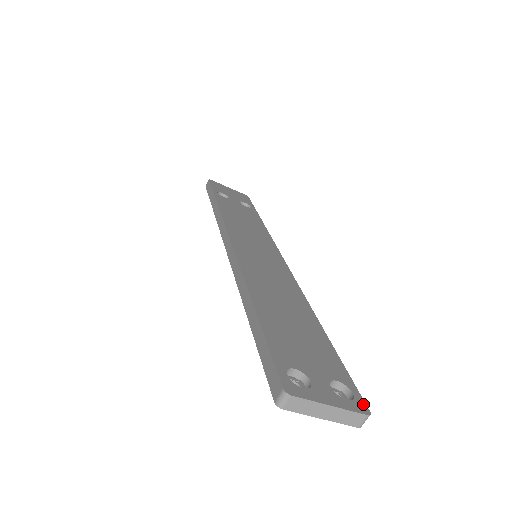
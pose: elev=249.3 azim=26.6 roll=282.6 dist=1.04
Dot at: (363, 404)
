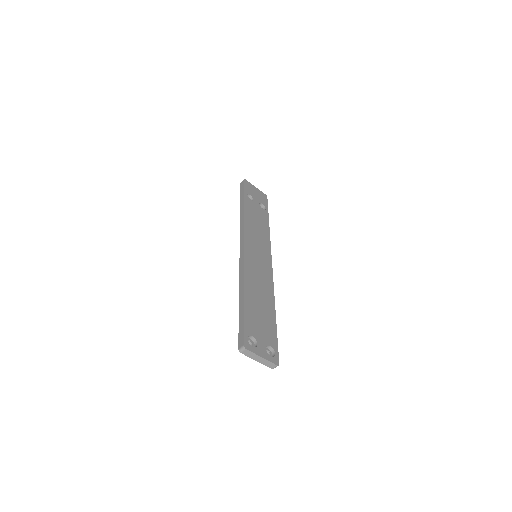
Dot at: (278, 360)
